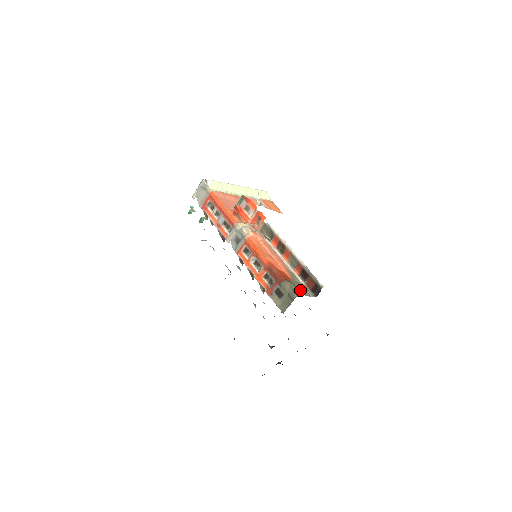
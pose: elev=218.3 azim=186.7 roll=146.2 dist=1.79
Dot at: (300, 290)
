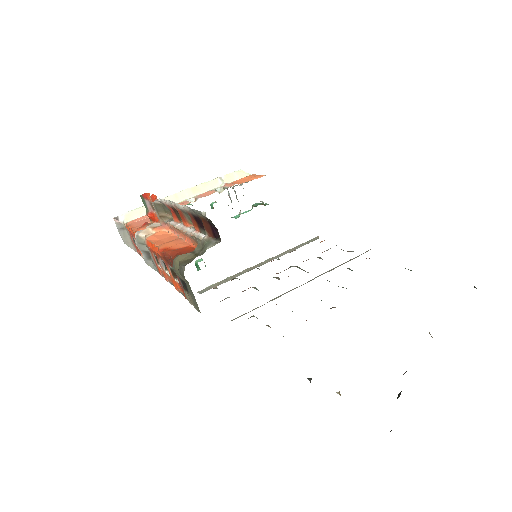
Dot at: (199, 253)
